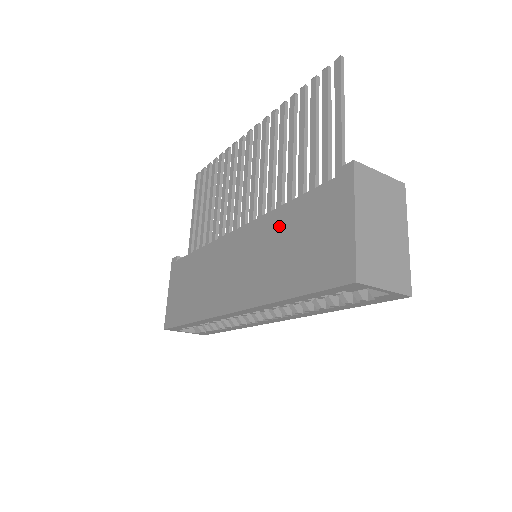
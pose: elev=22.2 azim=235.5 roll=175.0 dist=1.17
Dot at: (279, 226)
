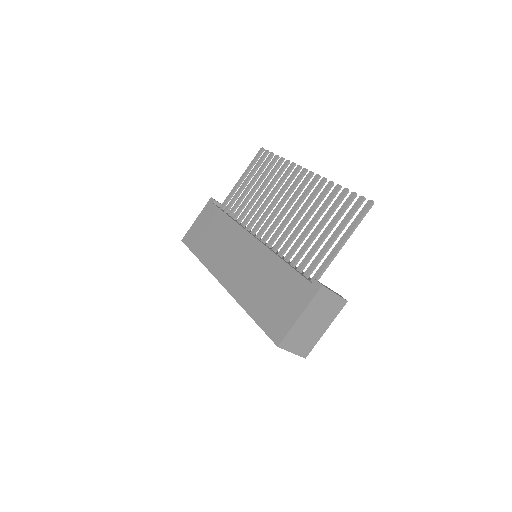
Dot at: (272, 269)
